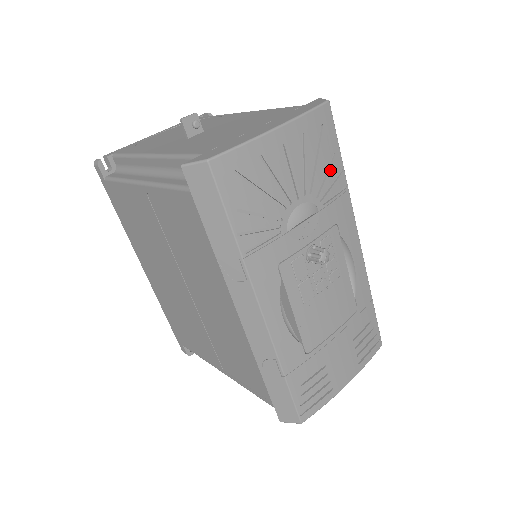
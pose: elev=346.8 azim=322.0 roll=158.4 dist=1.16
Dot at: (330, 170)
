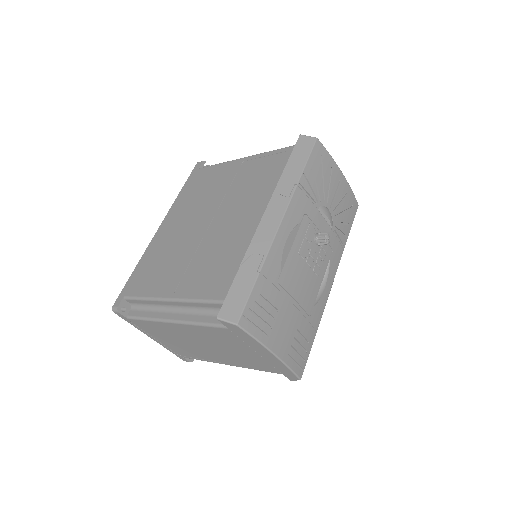
Dot at: (345, 226)
